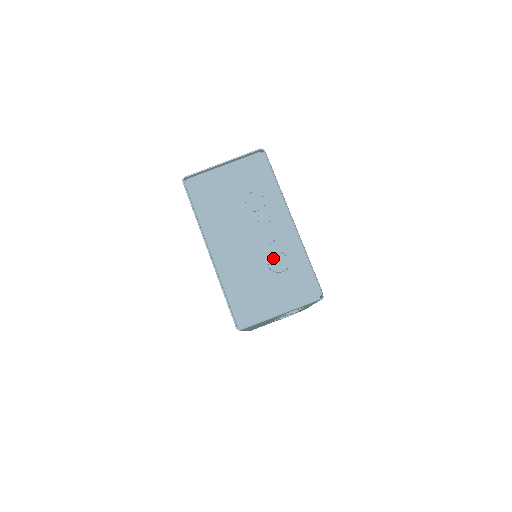
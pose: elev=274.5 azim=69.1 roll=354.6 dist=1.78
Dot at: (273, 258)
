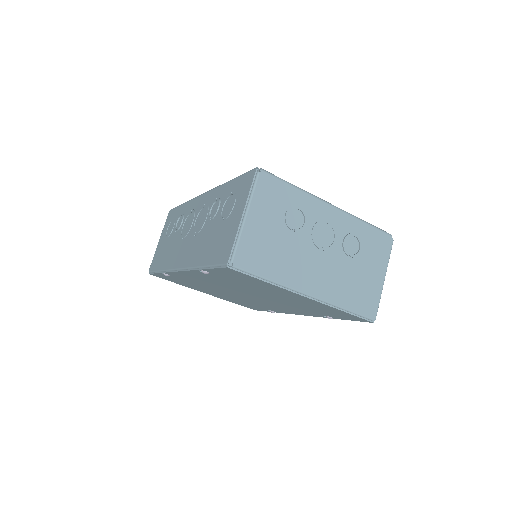
Dot at: (347, 247)
